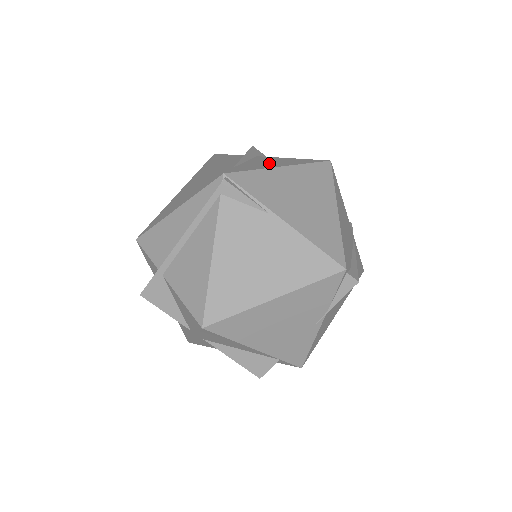
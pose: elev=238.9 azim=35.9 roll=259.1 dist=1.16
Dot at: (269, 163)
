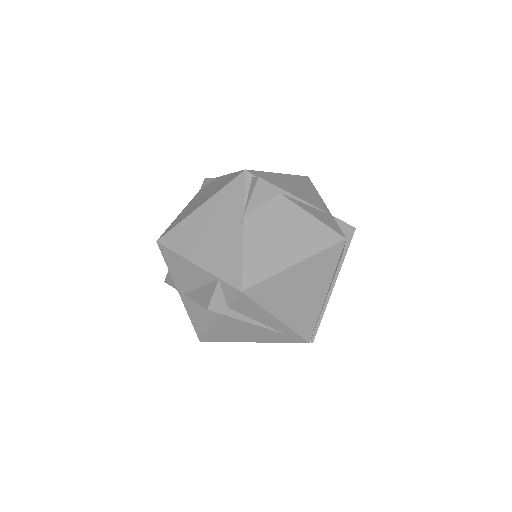
Dot at: occluded
